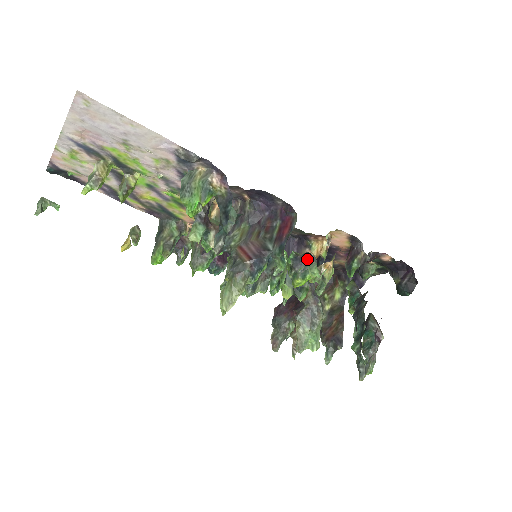
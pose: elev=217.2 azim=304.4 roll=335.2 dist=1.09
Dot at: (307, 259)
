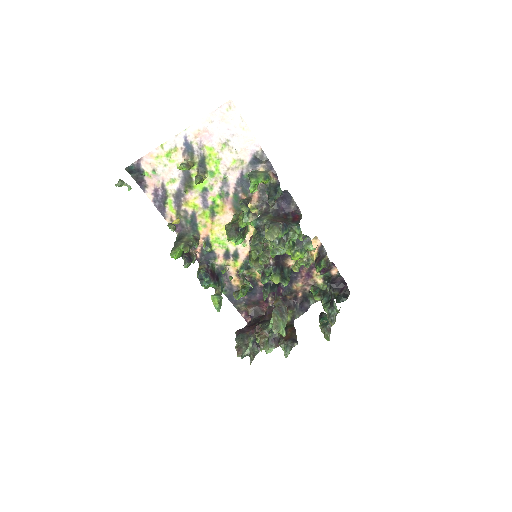
Dot at: (305, 241)
